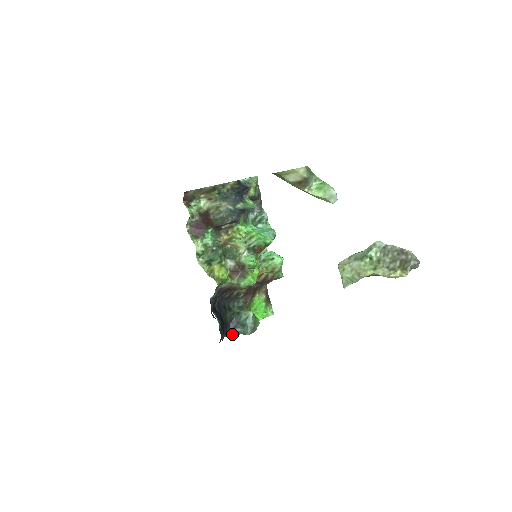
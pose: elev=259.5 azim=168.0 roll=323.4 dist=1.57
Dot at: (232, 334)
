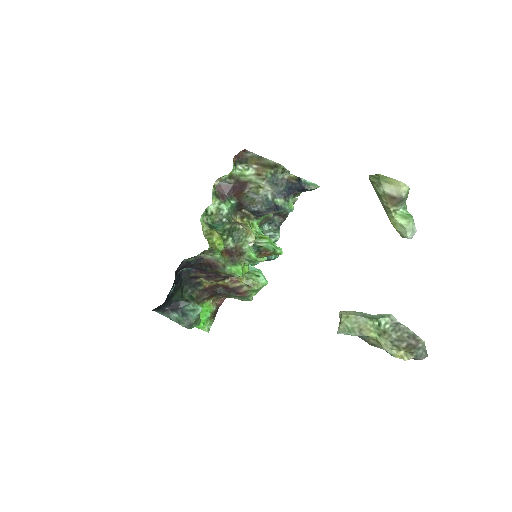
Dot at: (166, 315)
